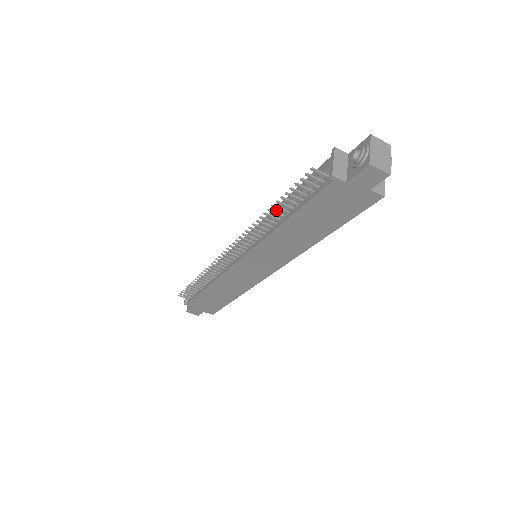
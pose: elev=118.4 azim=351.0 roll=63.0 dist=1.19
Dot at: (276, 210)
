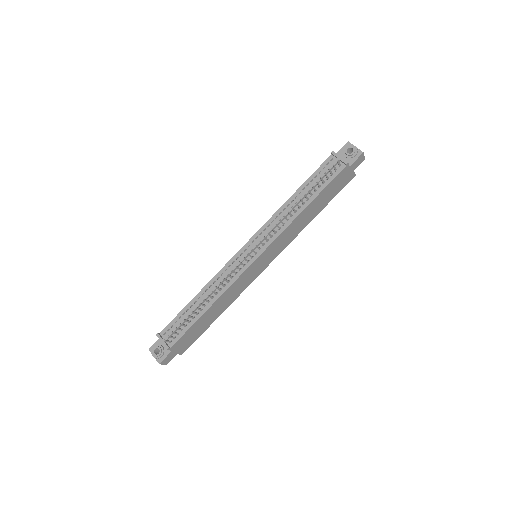
Dot at: (285, 206)
